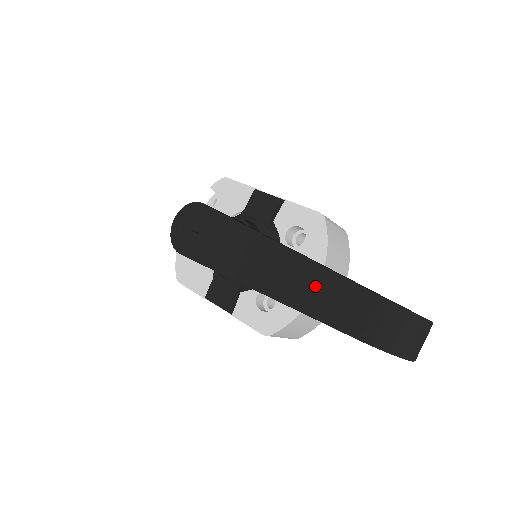
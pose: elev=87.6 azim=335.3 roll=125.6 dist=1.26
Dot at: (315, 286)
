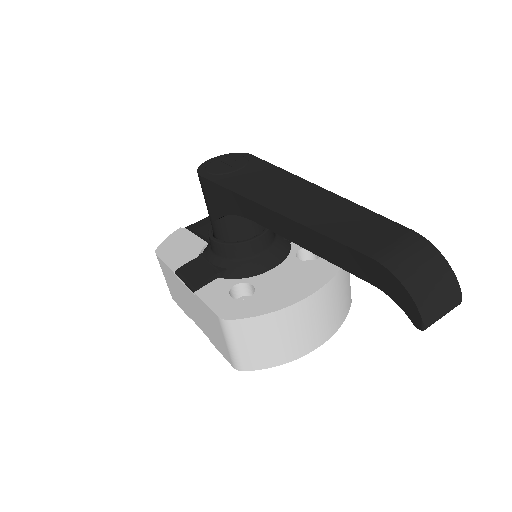
Dot at: (341, 215)
